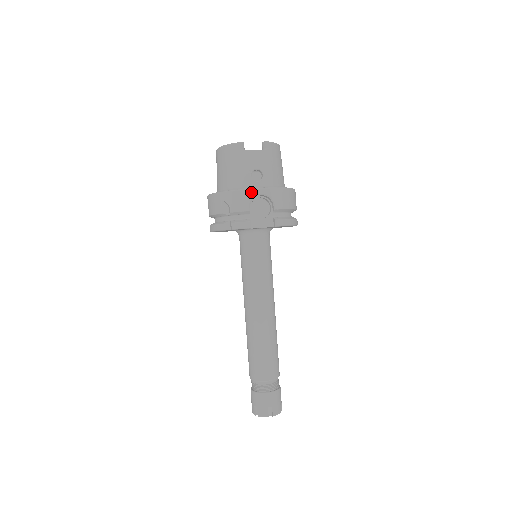
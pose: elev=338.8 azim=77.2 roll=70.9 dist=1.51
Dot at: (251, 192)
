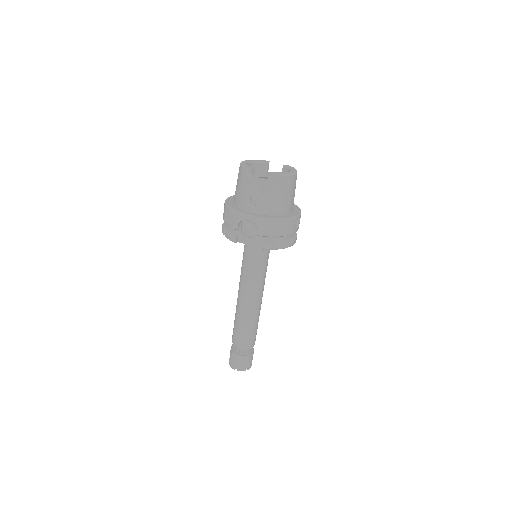
Dot at: (240, 216)
